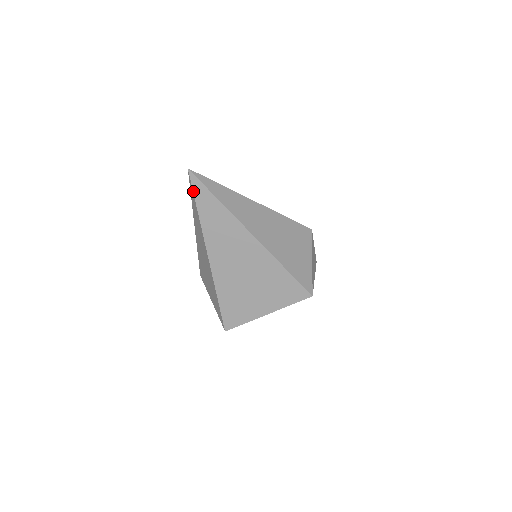
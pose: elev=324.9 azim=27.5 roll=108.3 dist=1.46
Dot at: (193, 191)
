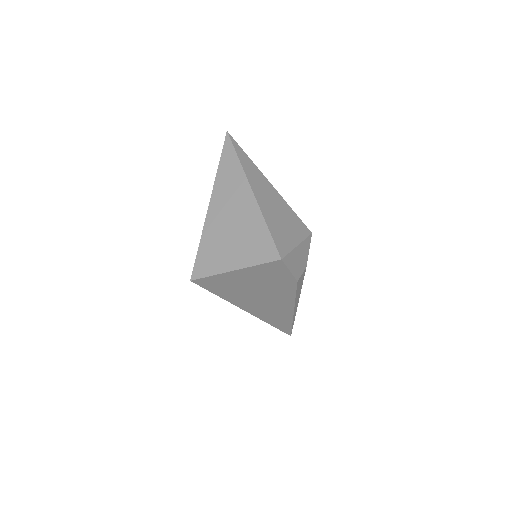
Dot at: (223, 148)
